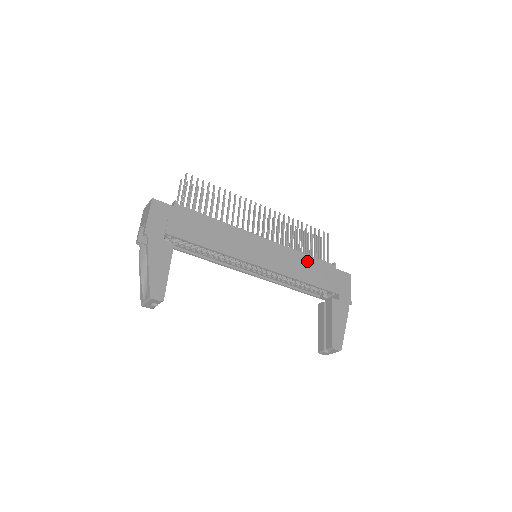
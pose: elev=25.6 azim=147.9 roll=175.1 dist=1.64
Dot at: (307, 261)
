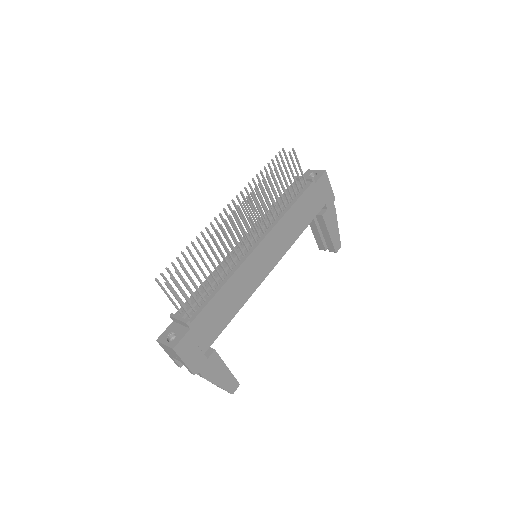
Dot at: (295, 212)
